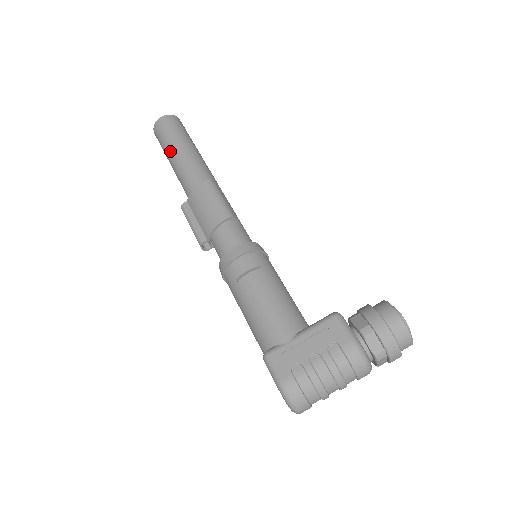
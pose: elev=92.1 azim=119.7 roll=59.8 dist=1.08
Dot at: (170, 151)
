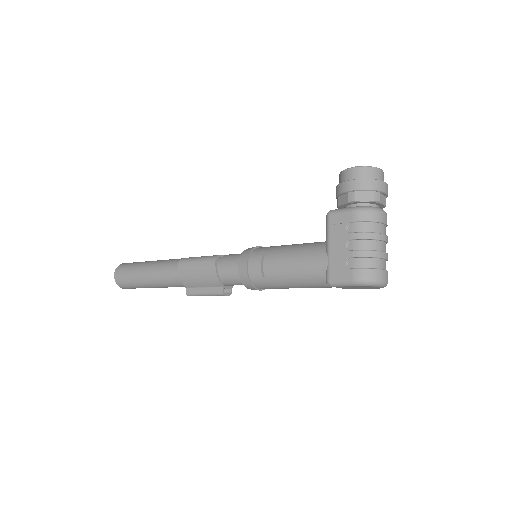
Dot at: (142, 281)
